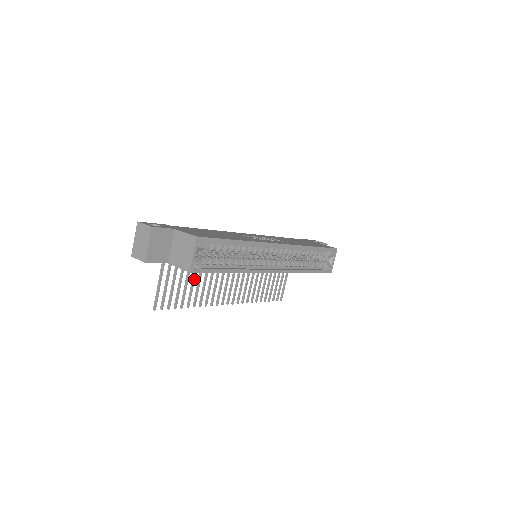
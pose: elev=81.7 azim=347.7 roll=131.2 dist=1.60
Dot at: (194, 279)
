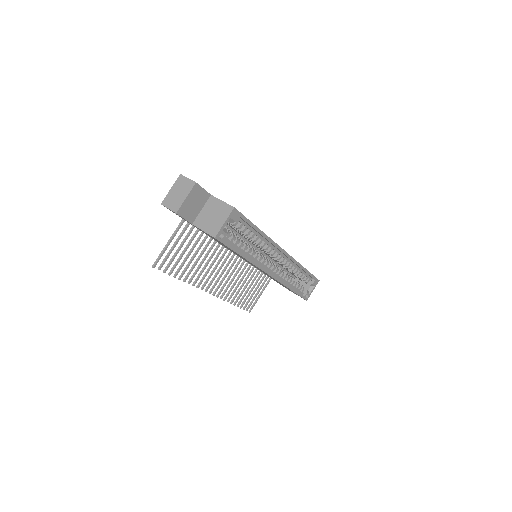
Dot at: (196, 254)
